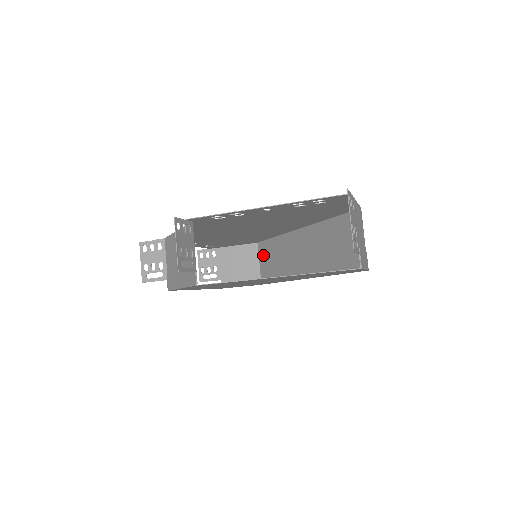
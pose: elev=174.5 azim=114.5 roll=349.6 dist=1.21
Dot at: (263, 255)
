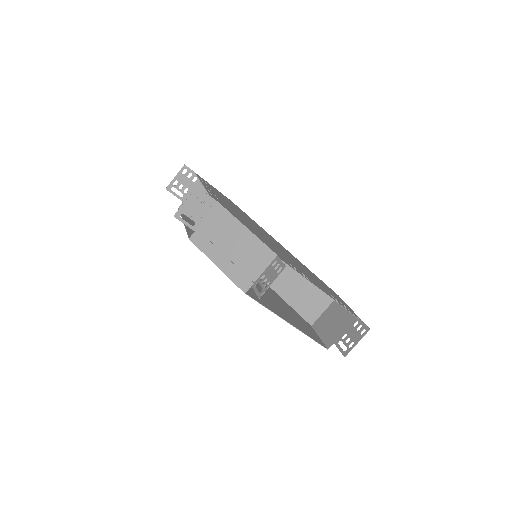
Dot at: occluded
